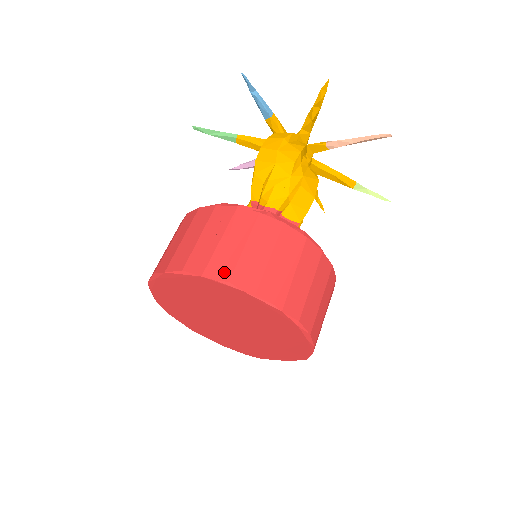
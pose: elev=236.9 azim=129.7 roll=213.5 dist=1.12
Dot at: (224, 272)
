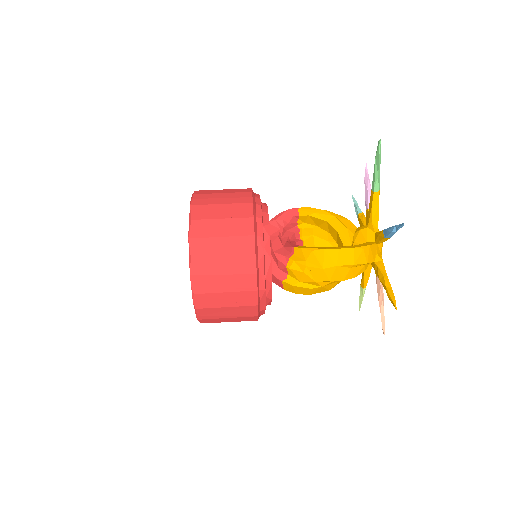
Dot at: (200, 288)
